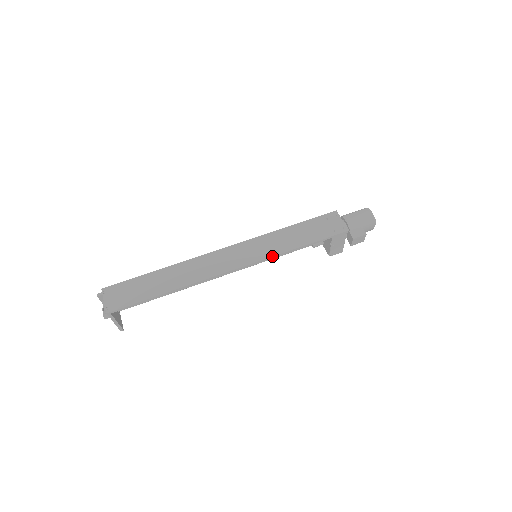
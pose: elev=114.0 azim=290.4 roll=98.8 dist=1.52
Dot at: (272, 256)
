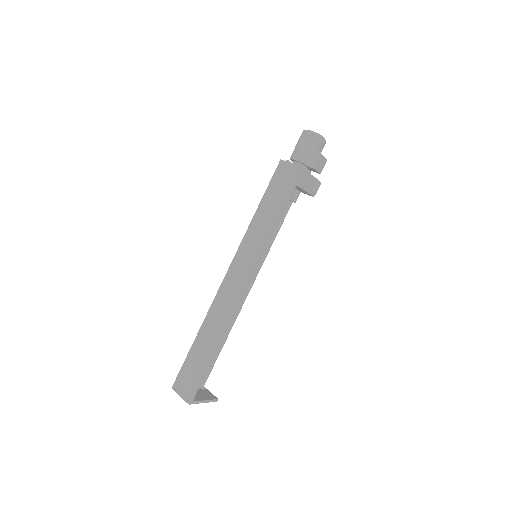
Dot at: (263, 248)
